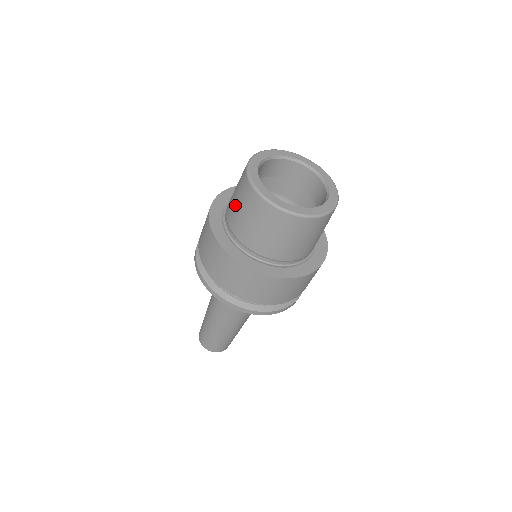
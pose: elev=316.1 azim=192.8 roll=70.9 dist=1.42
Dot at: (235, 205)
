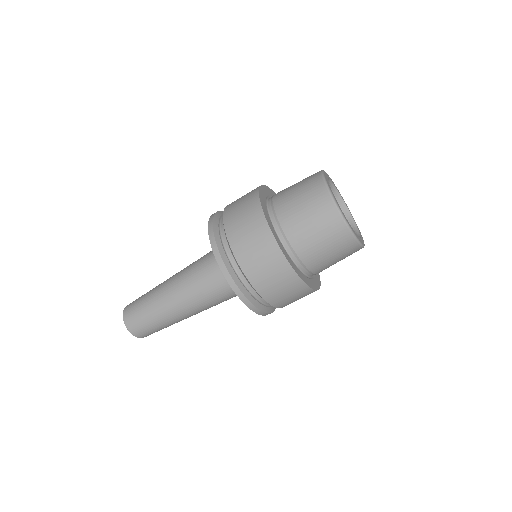
Dot at: (321, 250)
